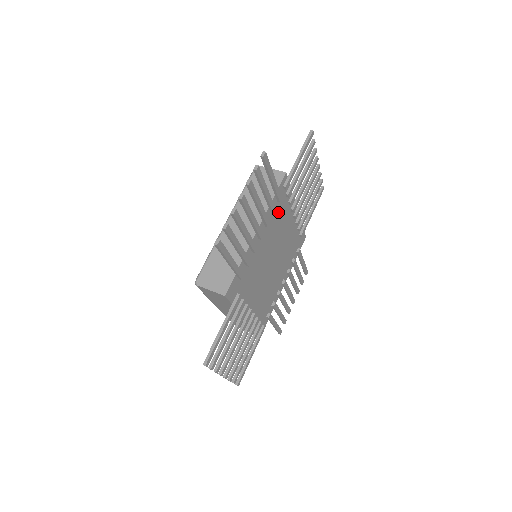
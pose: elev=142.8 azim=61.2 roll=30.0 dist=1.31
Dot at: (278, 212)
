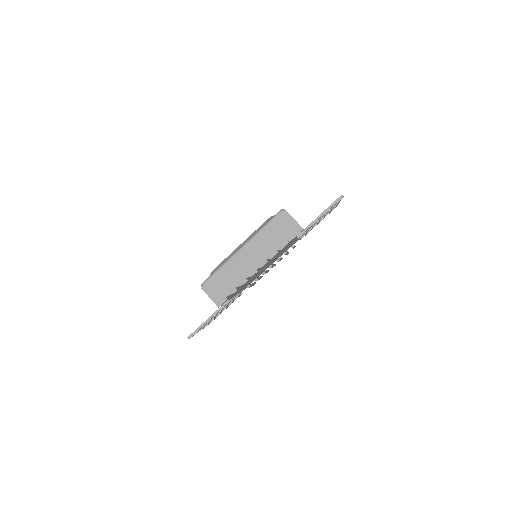
Dot at: (285, 247)
